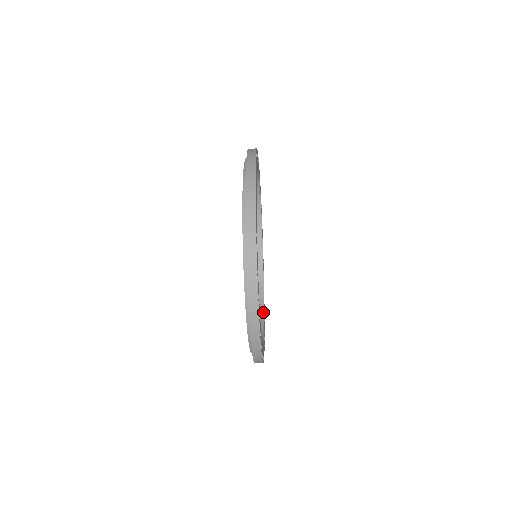
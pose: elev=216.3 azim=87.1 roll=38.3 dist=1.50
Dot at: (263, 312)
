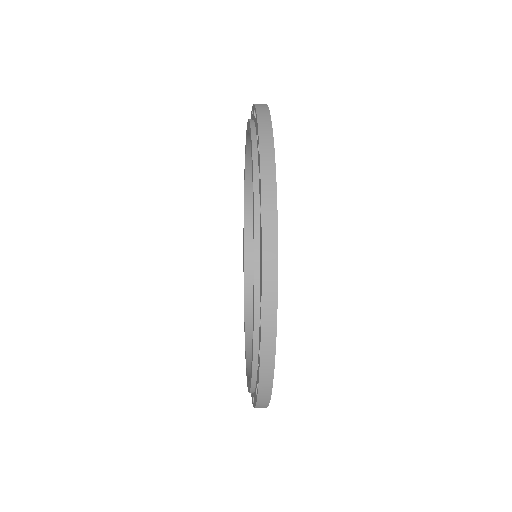
Dot at: occluded
